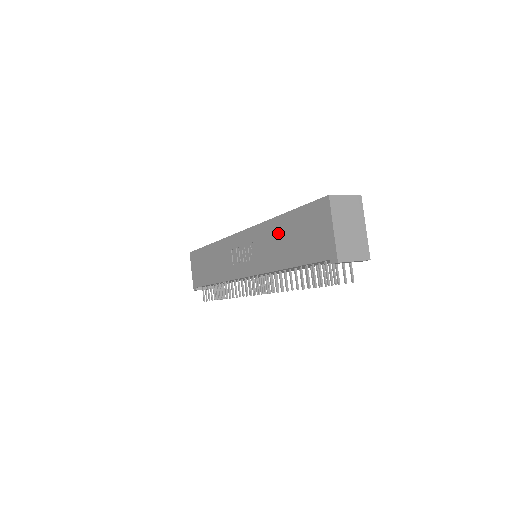
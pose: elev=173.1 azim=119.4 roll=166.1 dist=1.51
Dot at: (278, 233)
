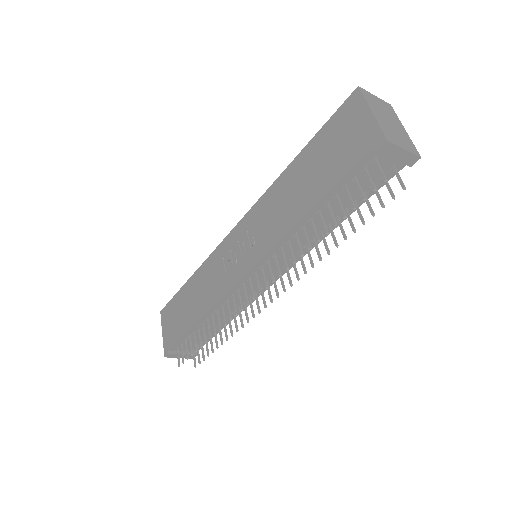
Dot at: (291, 182)
